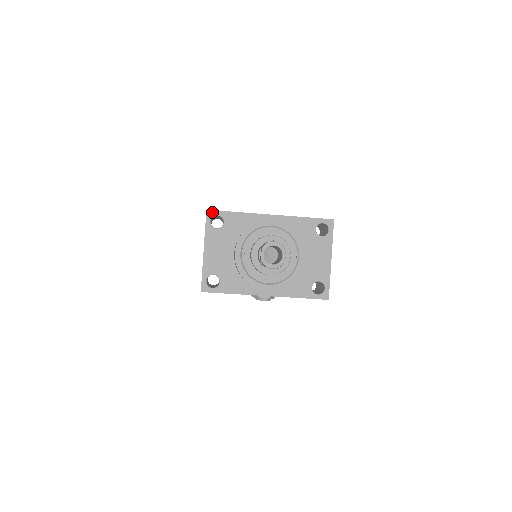
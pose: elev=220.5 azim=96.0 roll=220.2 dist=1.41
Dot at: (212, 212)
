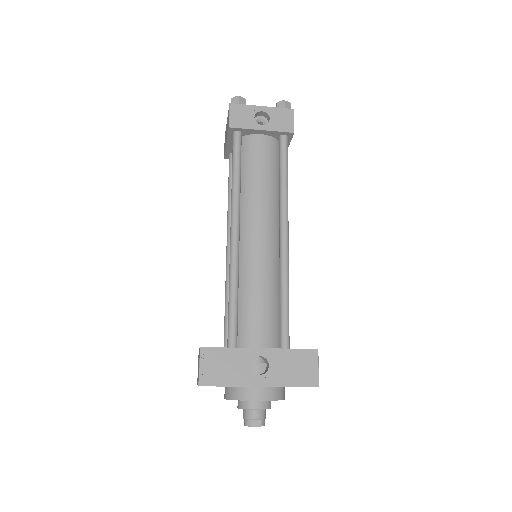
Dot at: occluded
